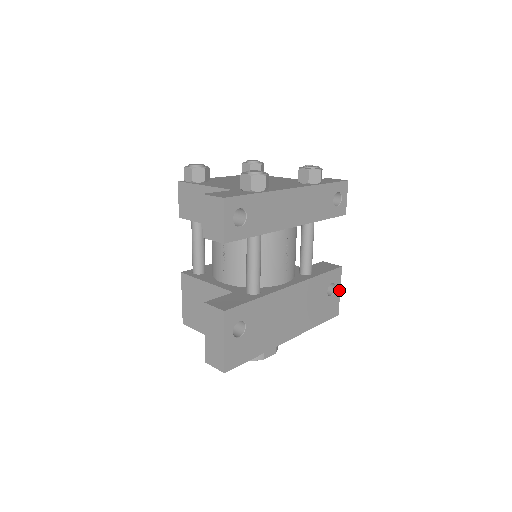
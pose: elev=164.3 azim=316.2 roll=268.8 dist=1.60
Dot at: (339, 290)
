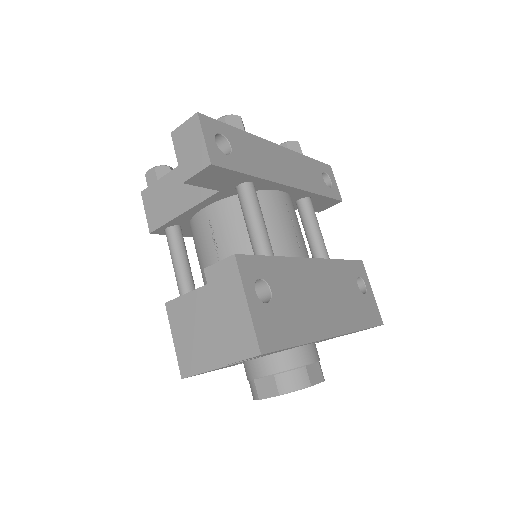
Dot at: (371, 290)
